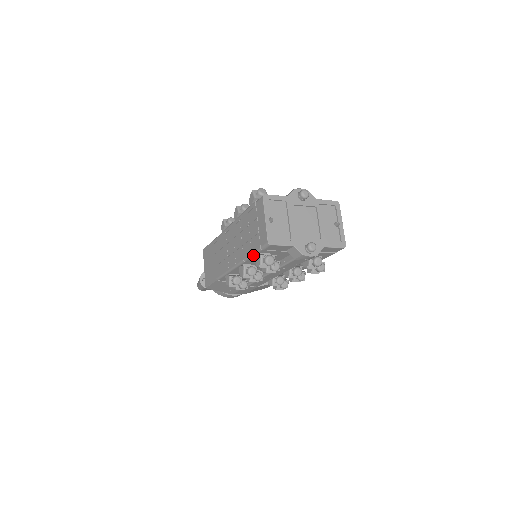
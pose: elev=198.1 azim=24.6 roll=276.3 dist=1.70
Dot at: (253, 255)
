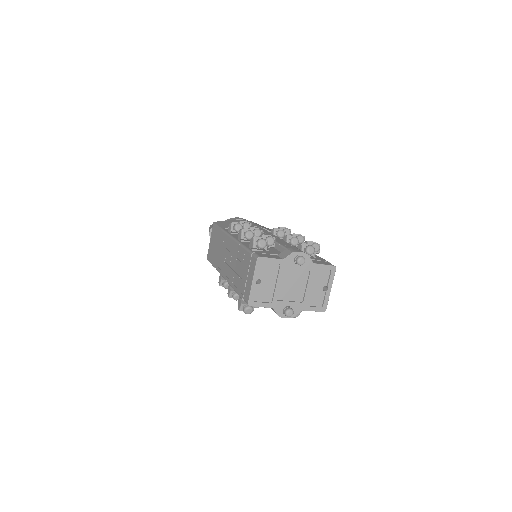
Dot at: (238, 294)
